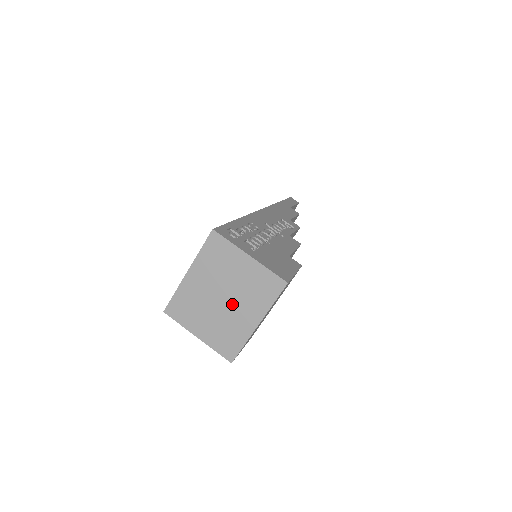
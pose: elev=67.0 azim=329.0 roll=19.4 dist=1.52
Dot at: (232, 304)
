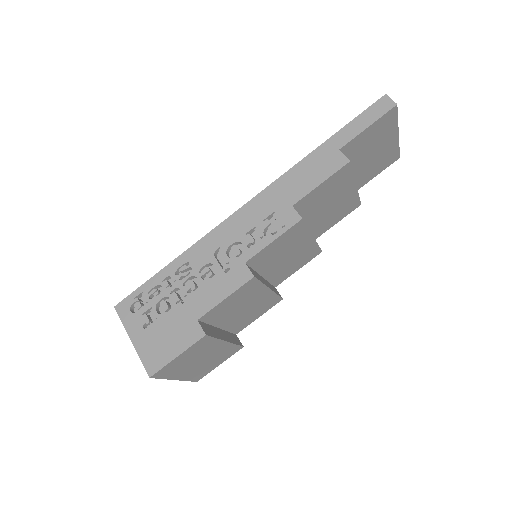
Dot at: occluded
